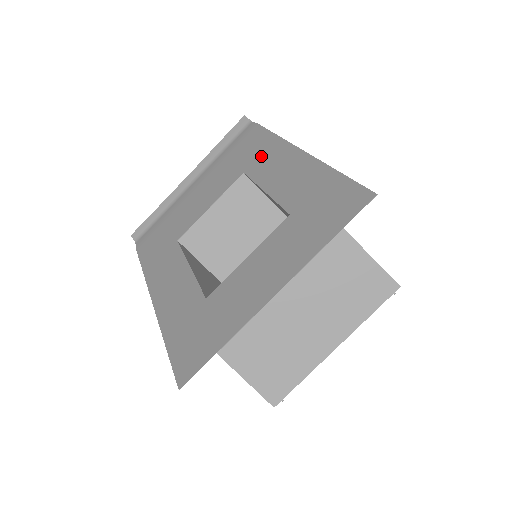
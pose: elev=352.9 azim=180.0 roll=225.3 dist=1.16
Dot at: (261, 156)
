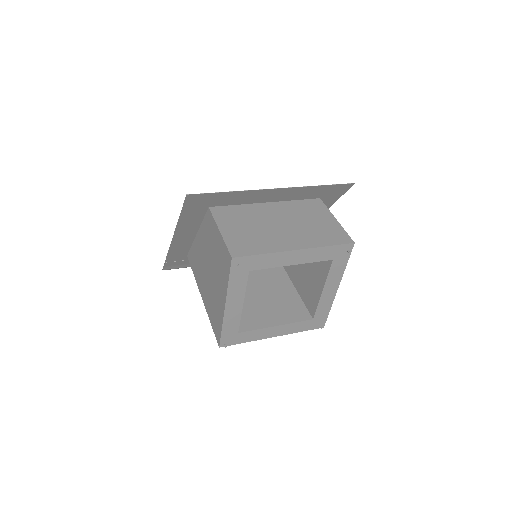
Dot at: occluded
